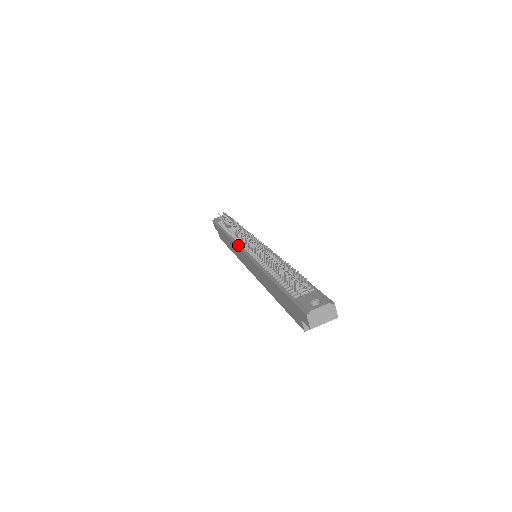
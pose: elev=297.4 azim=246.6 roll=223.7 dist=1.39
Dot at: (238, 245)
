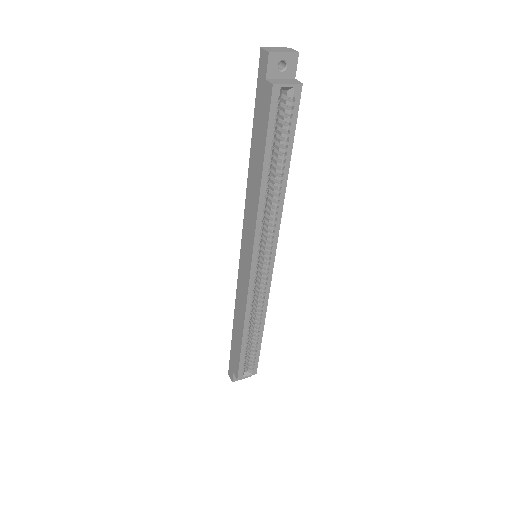
Dot at: (238, 275)
